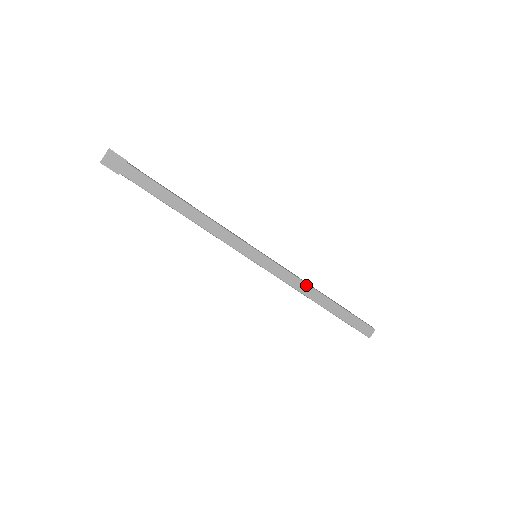
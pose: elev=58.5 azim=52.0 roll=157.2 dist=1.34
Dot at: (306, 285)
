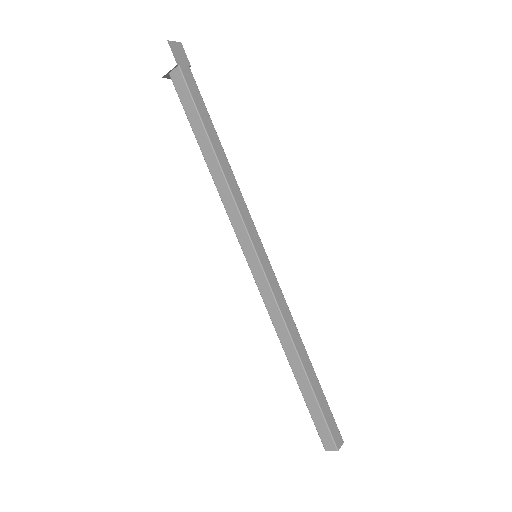
Dot at: (295, 326)
